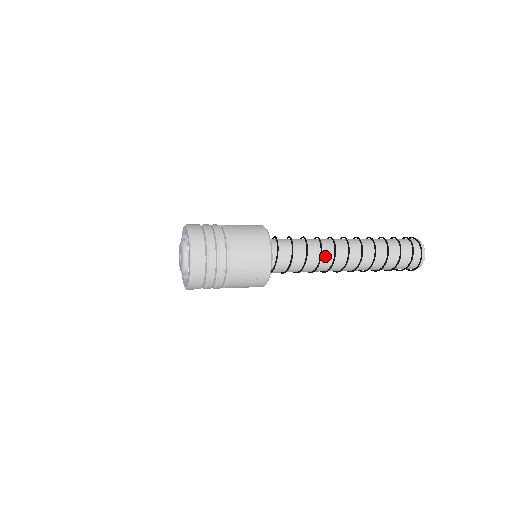
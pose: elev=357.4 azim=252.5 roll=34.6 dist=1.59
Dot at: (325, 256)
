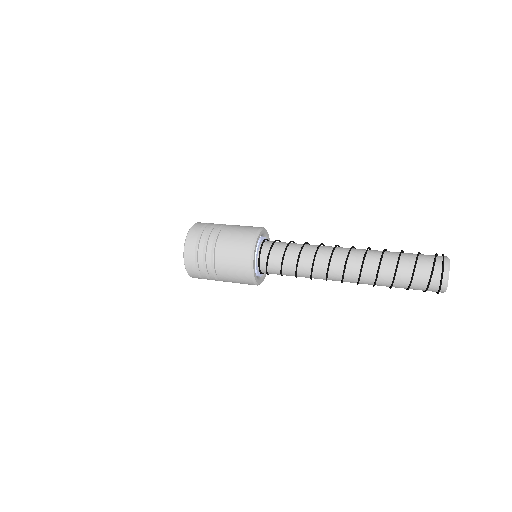
Dot at: (316, 278)
